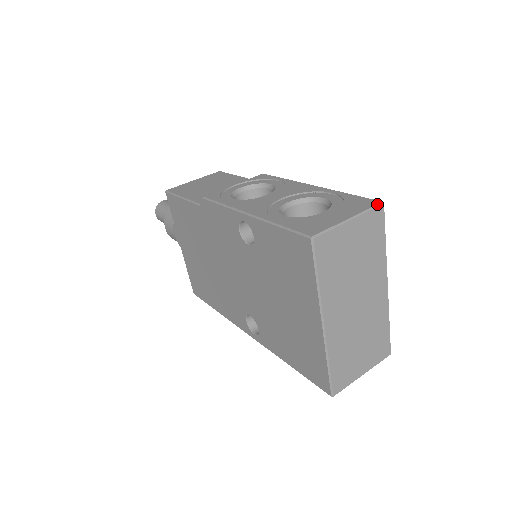
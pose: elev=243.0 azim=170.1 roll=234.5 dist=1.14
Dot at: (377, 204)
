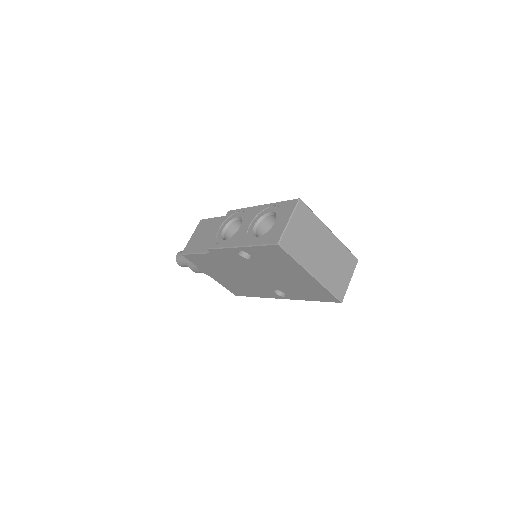
Dot at: (297, 202)
